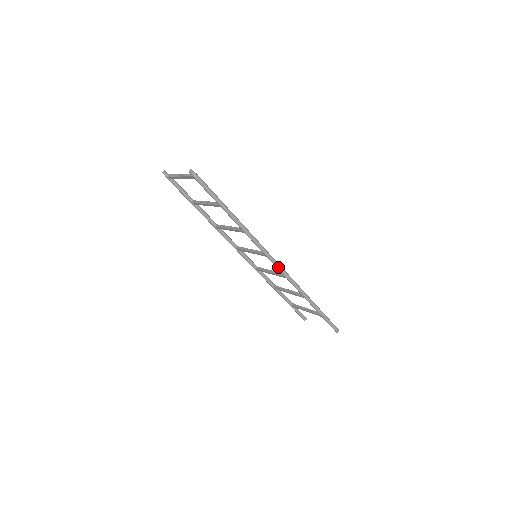
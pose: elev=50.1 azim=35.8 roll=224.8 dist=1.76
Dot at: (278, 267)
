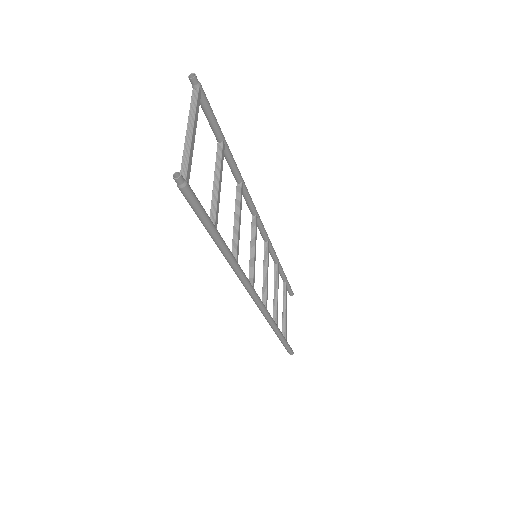
Dot at: (256, 303)
